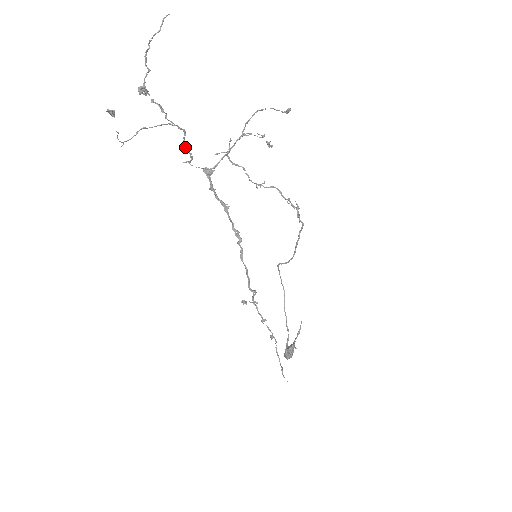
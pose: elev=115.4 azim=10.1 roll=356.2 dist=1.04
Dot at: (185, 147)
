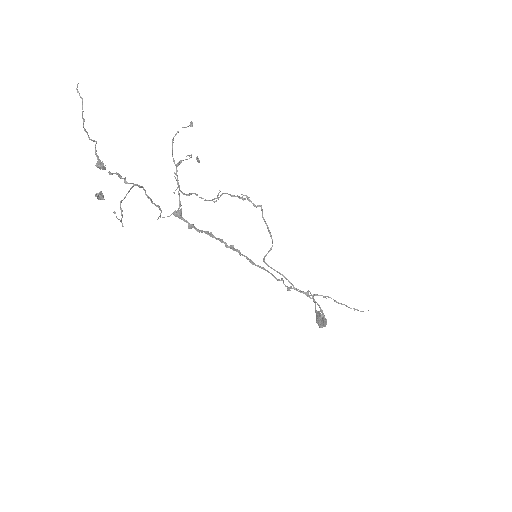
Dot at: occluded
